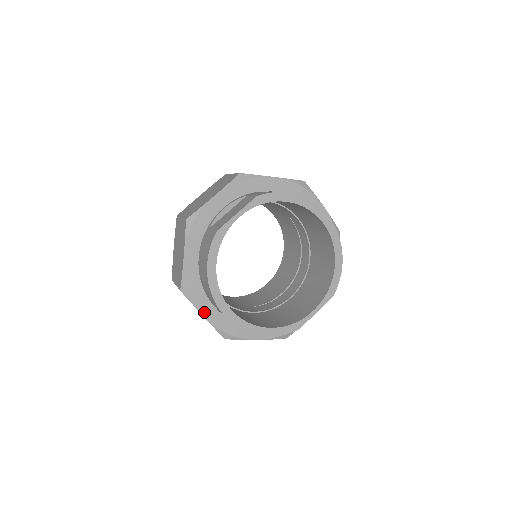
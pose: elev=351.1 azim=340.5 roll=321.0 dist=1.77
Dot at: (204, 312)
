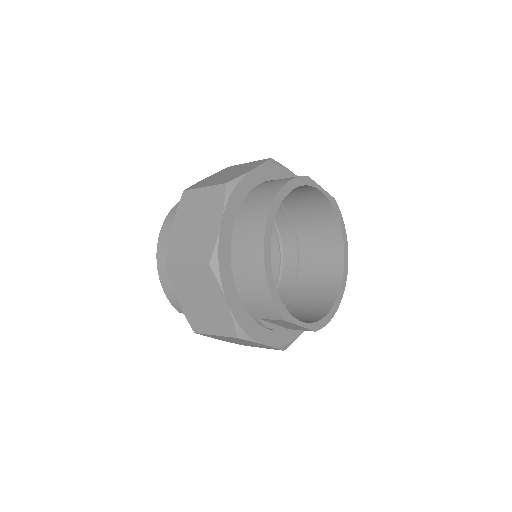
Dot at: (225, 220)
